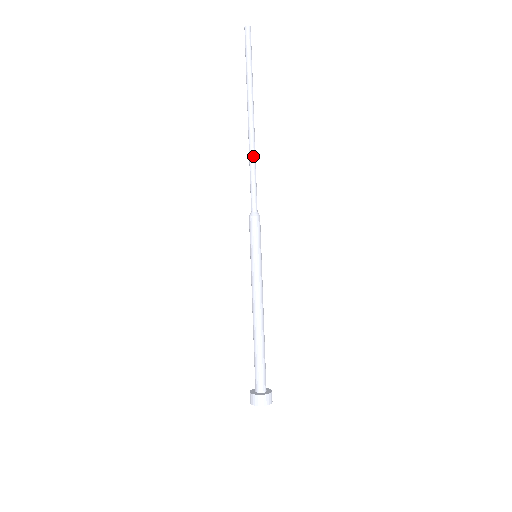
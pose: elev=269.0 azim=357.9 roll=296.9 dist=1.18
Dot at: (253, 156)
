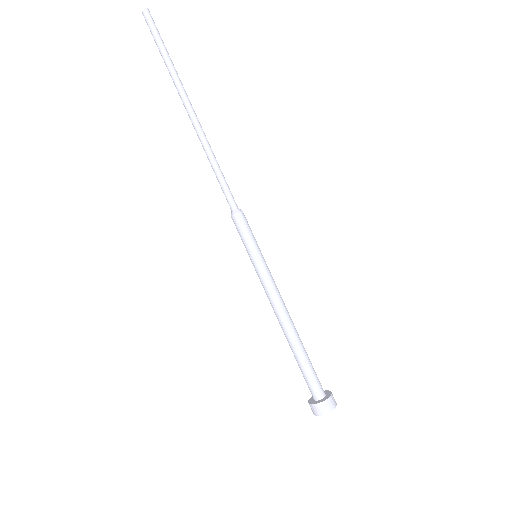
Dot at: (207, 150)
